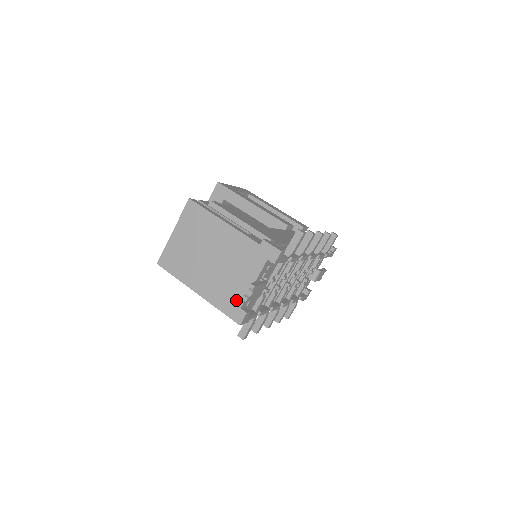
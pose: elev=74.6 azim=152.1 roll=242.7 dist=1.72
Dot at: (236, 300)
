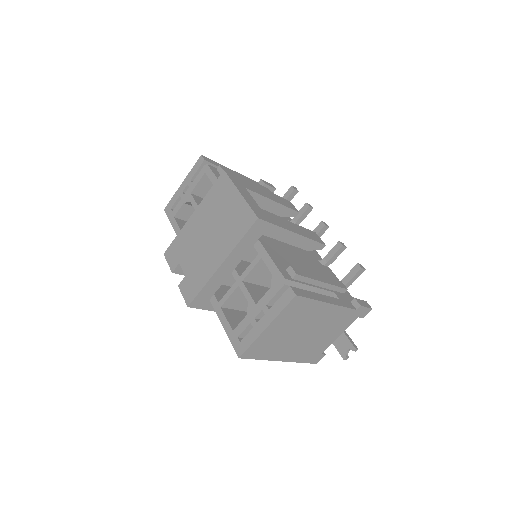
Dot at: (319, 351)
